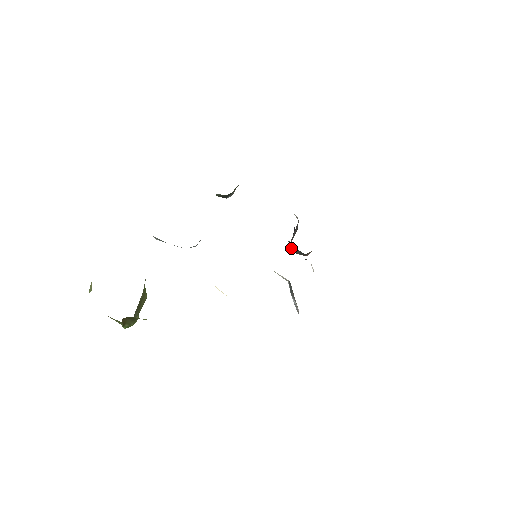
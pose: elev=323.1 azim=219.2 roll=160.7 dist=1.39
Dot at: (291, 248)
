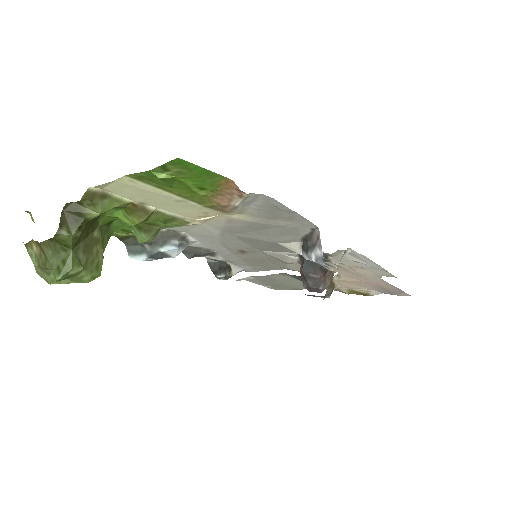
Dot at: (302, 268)
